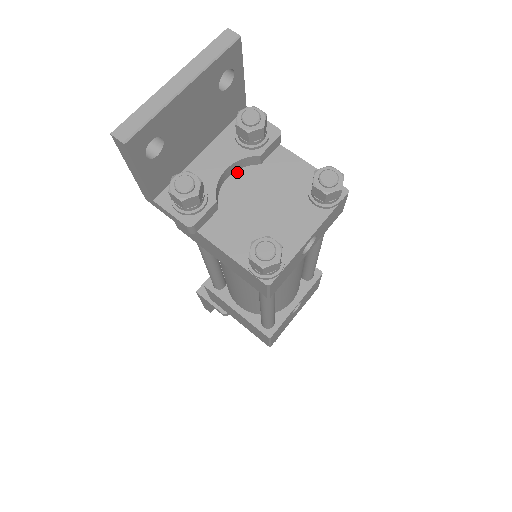
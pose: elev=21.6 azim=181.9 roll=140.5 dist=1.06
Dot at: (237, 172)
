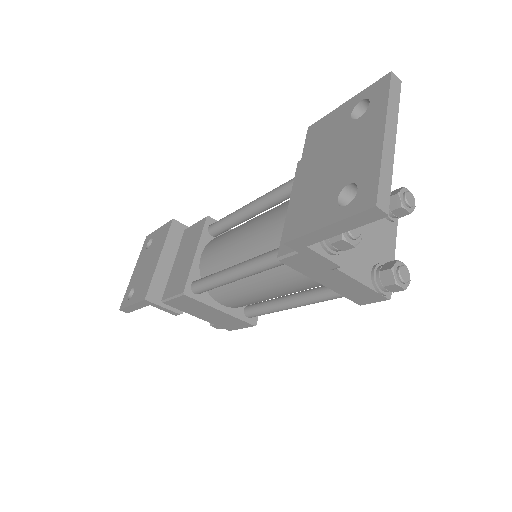
Dot at: occluded
